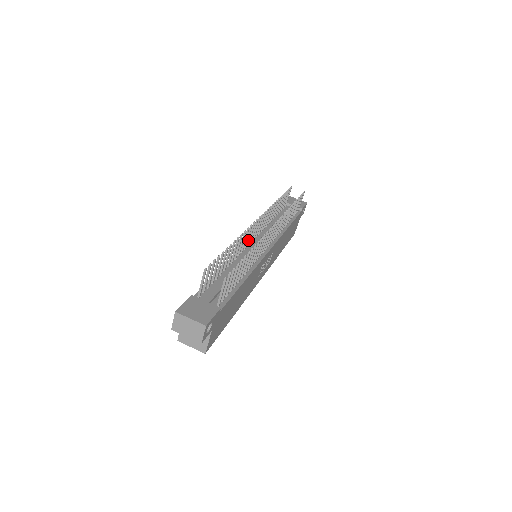
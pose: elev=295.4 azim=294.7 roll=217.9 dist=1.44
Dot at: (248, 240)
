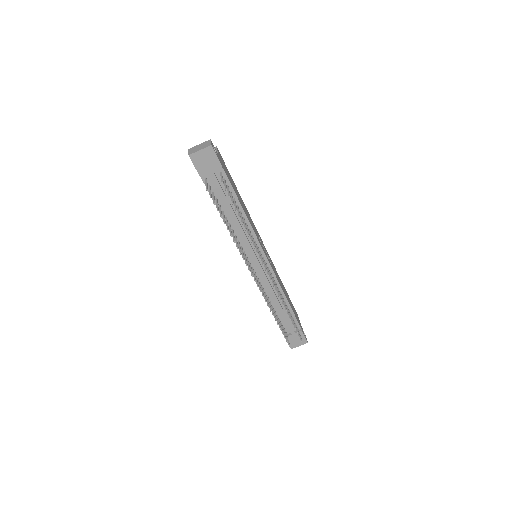
Dot at: (255, 277)
